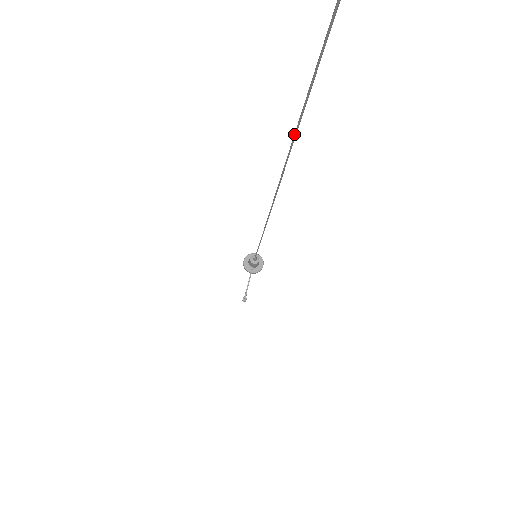
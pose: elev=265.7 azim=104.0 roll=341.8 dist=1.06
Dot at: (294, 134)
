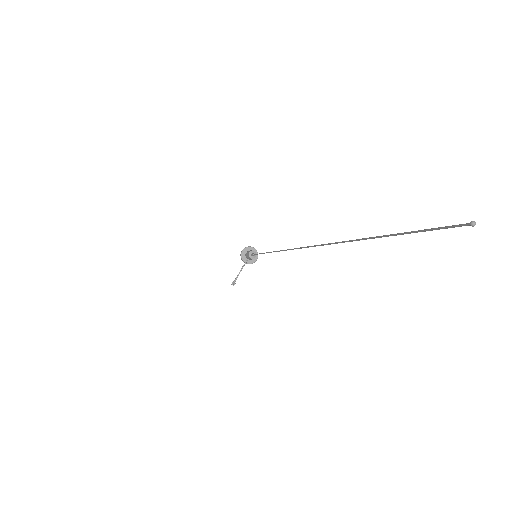
Dot at: (337, 242)
